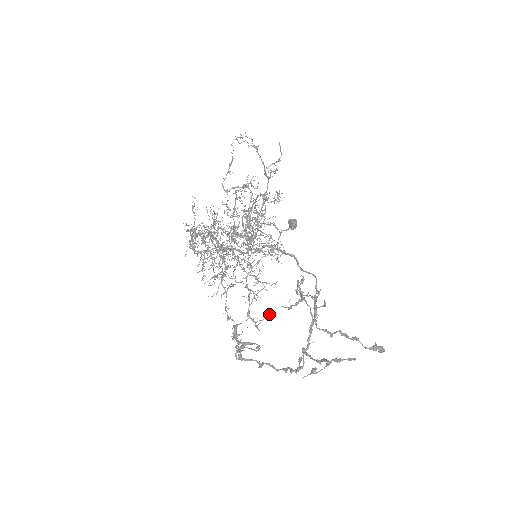
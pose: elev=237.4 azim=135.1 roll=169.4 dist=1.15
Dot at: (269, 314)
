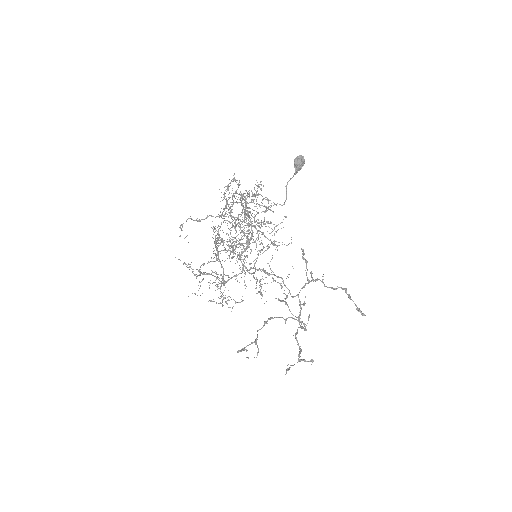
Dot at: occluded
